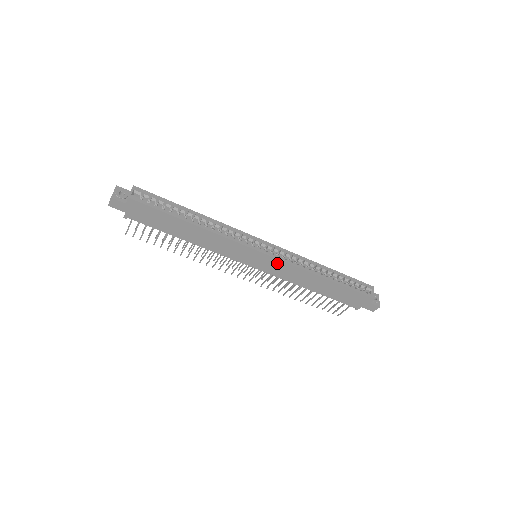
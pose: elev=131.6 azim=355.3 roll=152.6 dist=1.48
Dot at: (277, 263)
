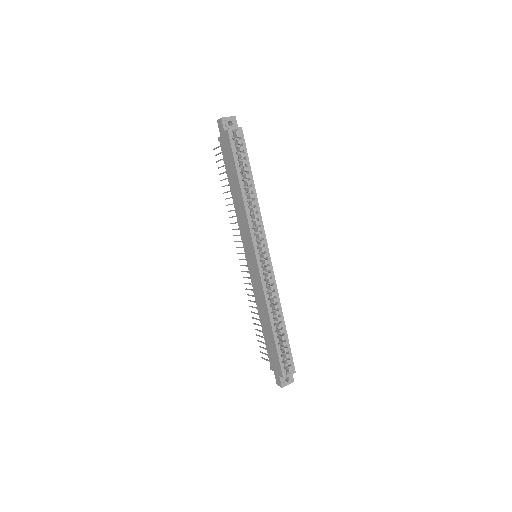
Dot at: (258, 275)
